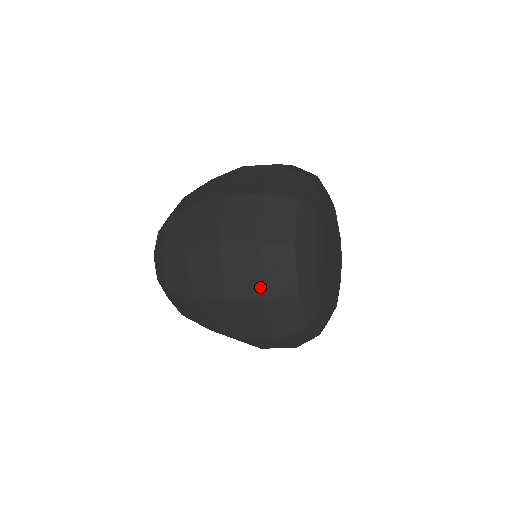
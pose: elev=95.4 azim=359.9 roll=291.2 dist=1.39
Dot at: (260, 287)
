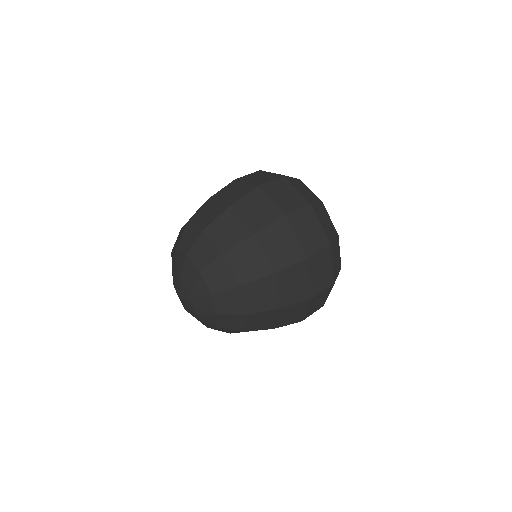
Dot at: (301, 198)
